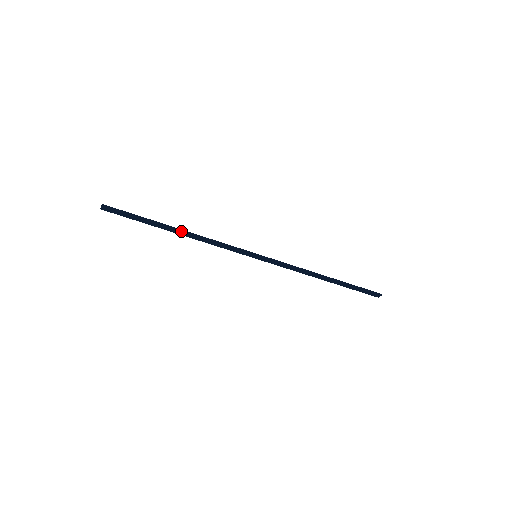
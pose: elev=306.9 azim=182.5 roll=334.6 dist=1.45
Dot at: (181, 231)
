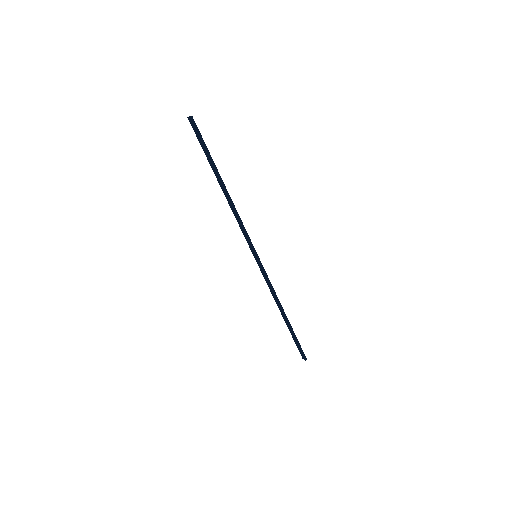
Dot at: (225, 190)
